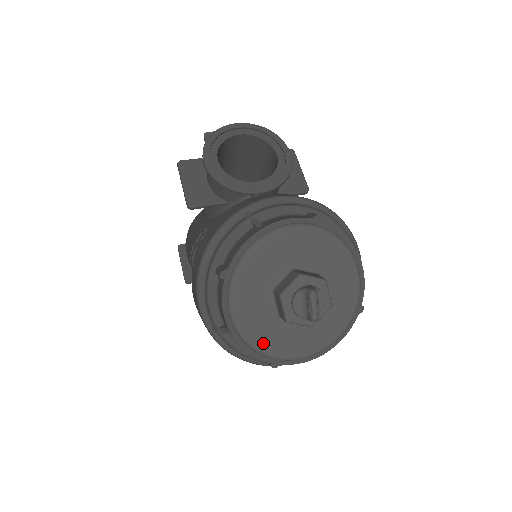
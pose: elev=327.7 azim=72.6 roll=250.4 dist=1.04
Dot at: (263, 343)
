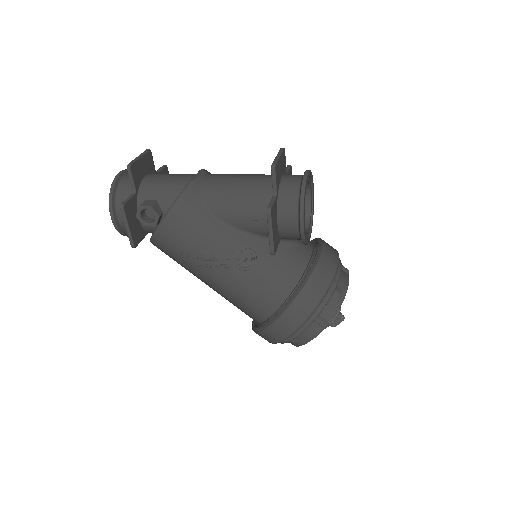
Dot at: occluded
